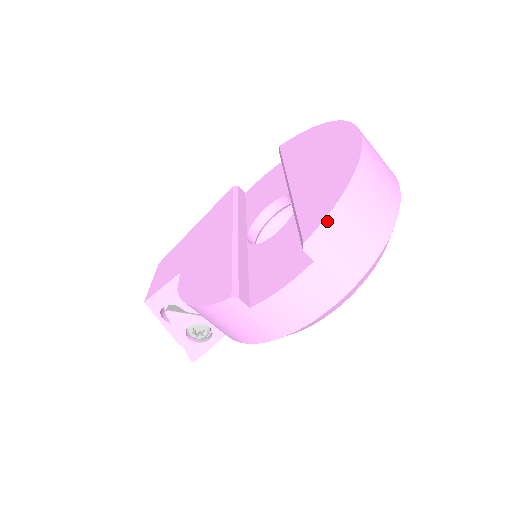
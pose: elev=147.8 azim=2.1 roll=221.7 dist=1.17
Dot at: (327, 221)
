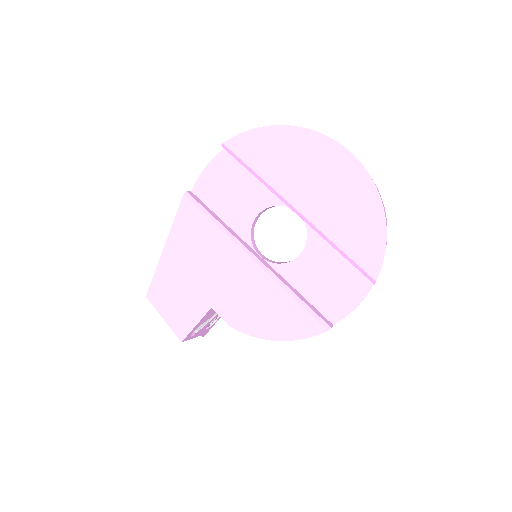
Dot at: occluded
